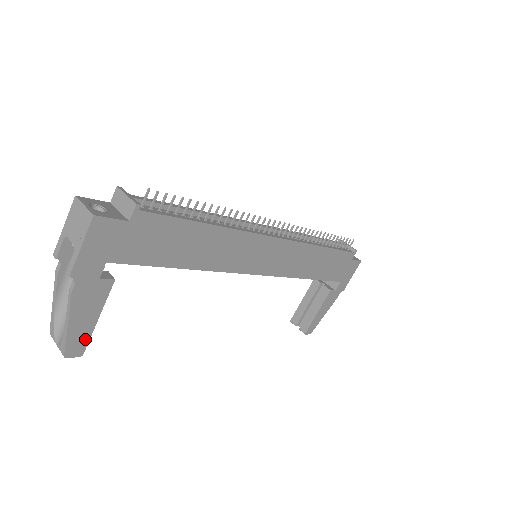
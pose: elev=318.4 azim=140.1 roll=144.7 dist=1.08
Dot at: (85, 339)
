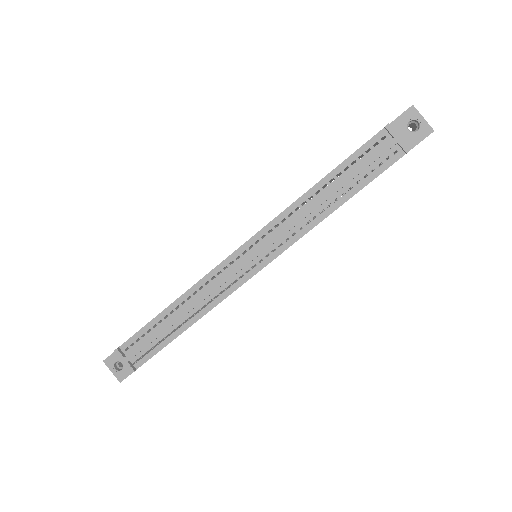
Dot at: occluded
